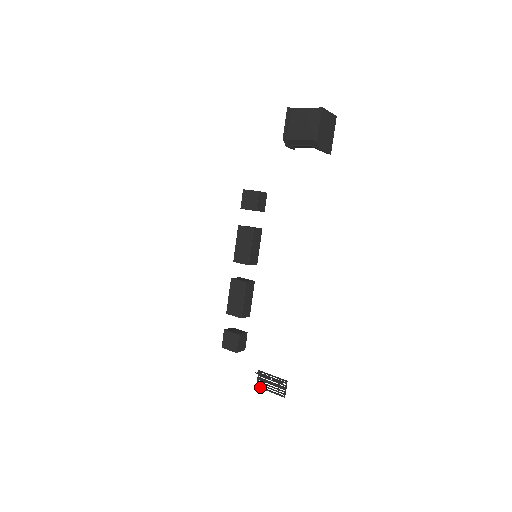
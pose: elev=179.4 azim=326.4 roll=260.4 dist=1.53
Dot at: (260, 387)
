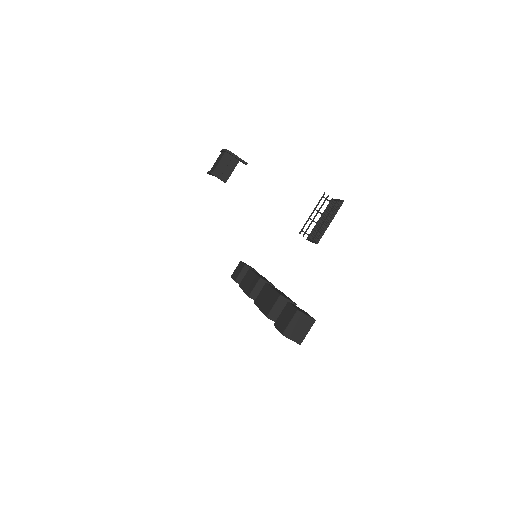
Dot at: (319, 237)
